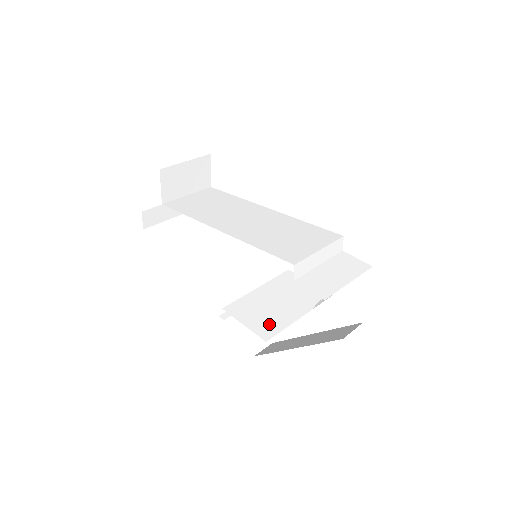
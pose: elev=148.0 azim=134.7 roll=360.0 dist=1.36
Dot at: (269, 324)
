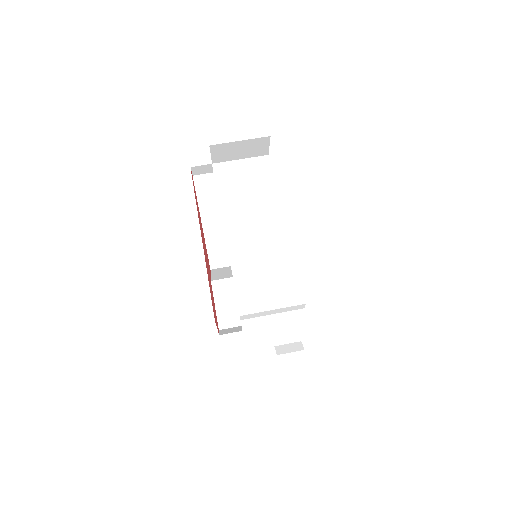
Dot at: (232, 316)
